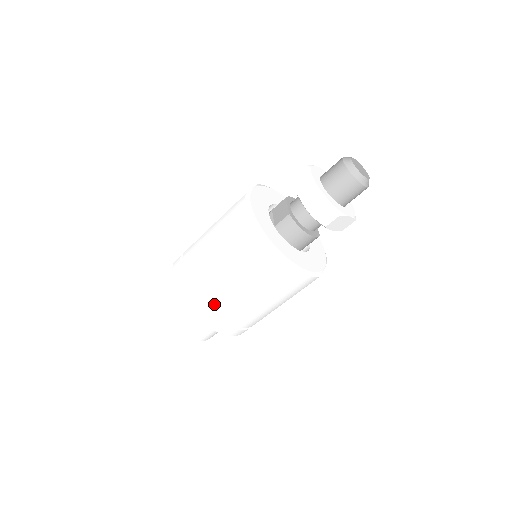
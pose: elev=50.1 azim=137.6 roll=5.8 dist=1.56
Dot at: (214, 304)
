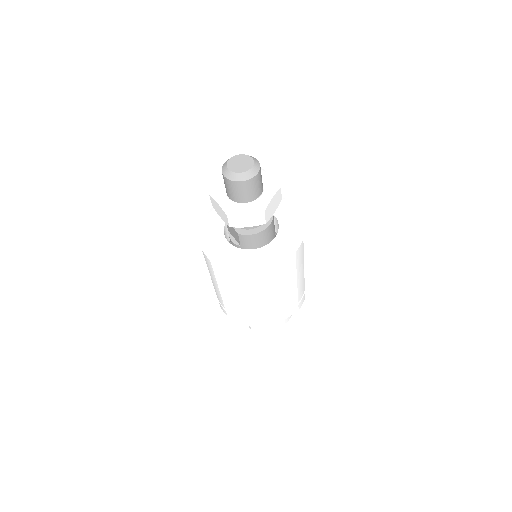
Dot at: (265, 316)
